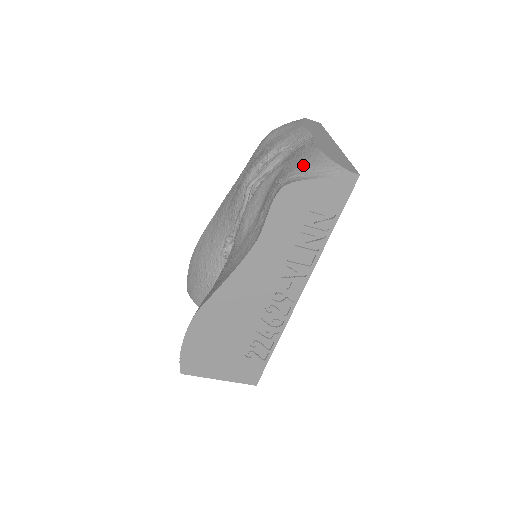
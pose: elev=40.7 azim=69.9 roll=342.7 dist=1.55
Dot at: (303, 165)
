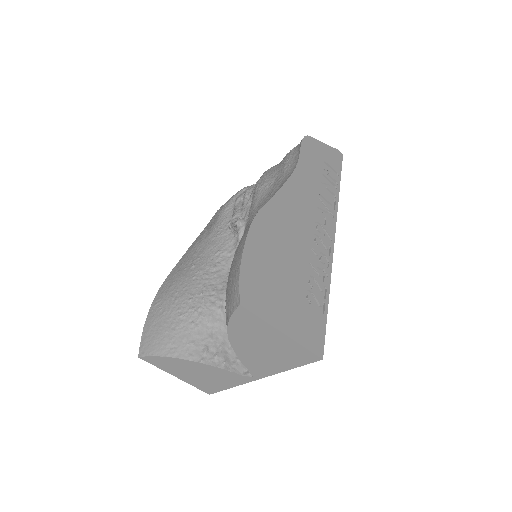
Dot at: occluded
